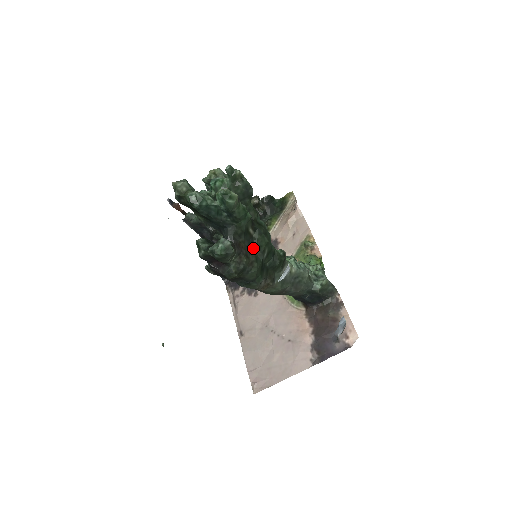
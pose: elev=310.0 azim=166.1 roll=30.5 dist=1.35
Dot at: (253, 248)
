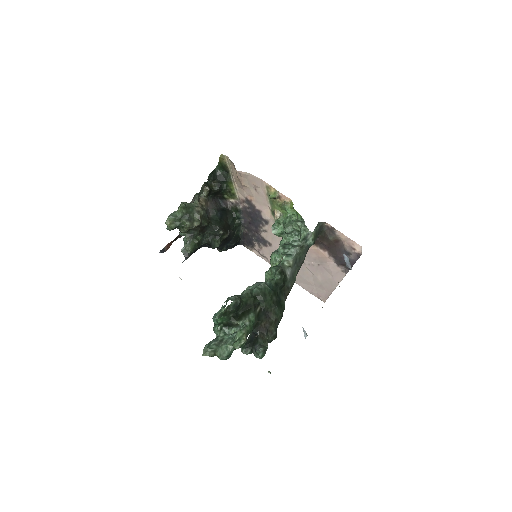
Dot at: (268, 312)
